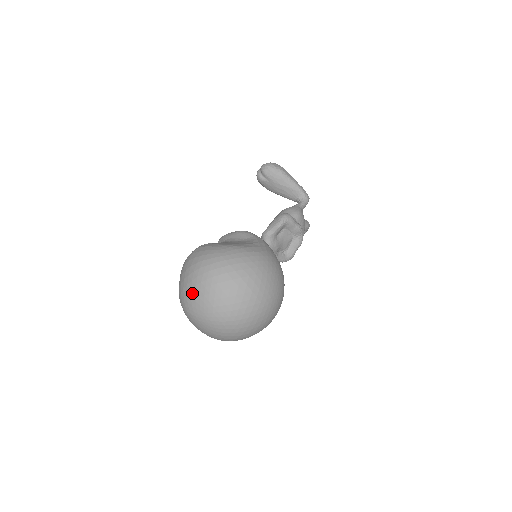
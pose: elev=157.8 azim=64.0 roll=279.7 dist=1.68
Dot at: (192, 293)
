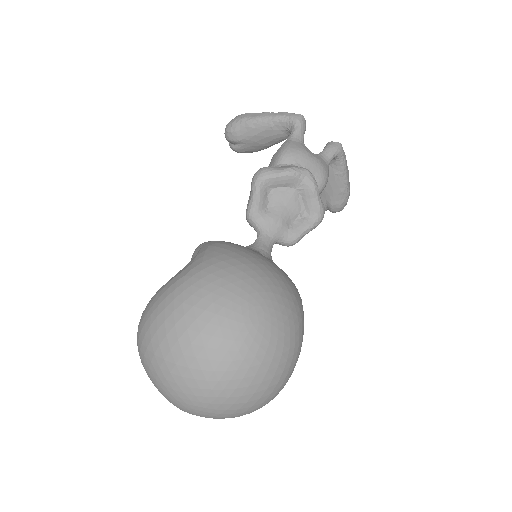
Dot at: (154, 385)
